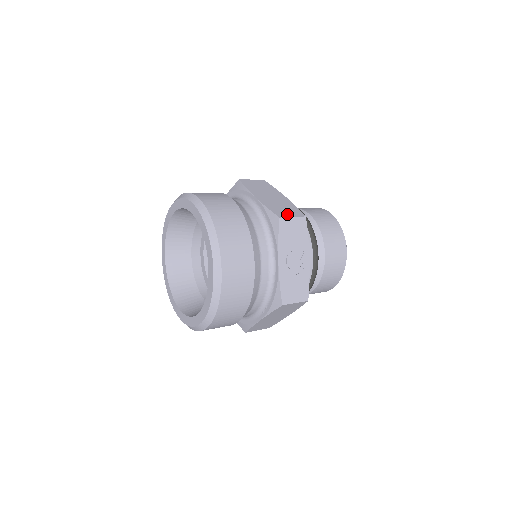
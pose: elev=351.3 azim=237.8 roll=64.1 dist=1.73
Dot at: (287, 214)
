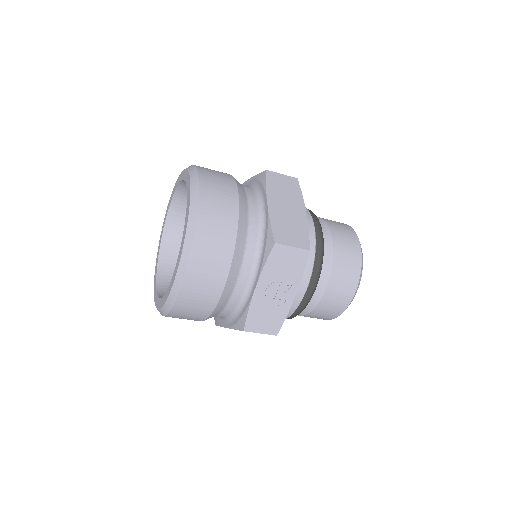
Dot at: (288, 240)
